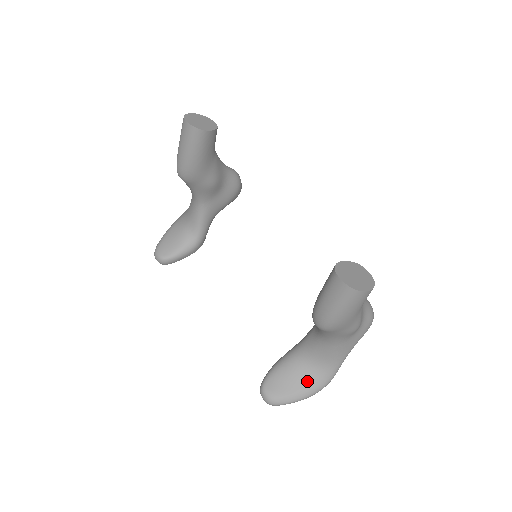
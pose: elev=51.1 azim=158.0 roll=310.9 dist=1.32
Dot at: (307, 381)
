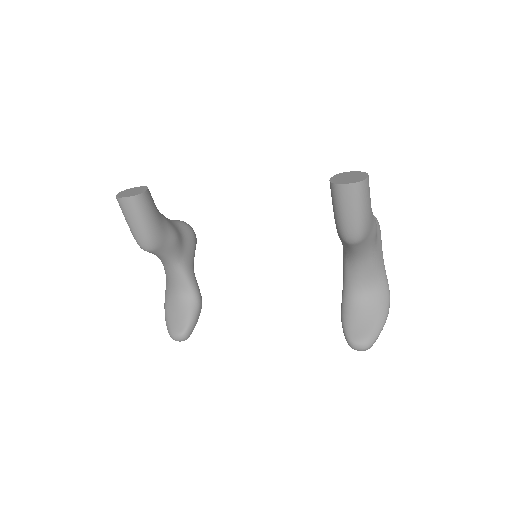
Dot at: (375, 306)
